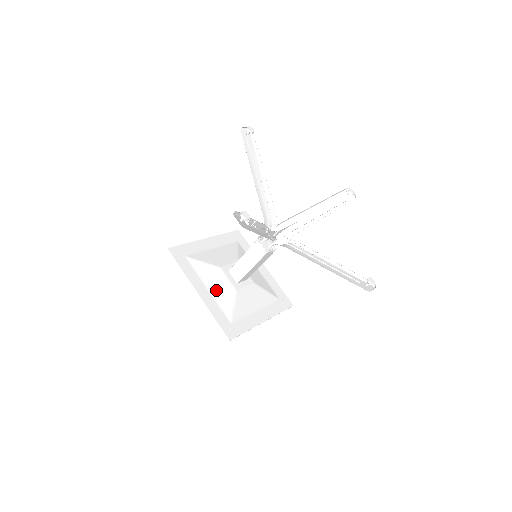
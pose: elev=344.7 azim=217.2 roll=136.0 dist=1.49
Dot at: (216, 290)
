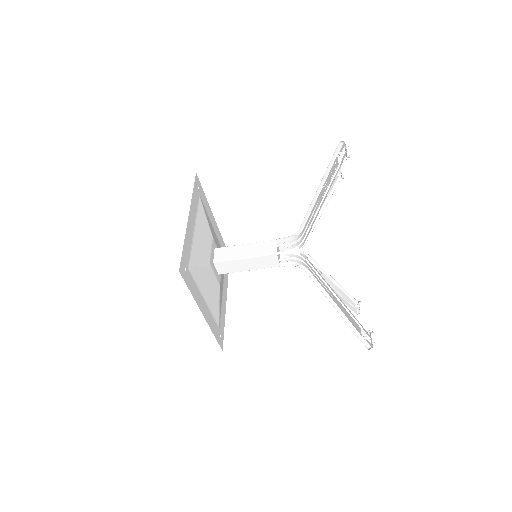
Dot at: (199, 239)
